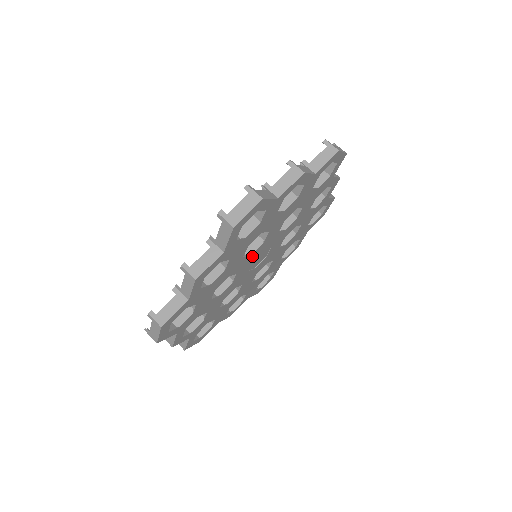
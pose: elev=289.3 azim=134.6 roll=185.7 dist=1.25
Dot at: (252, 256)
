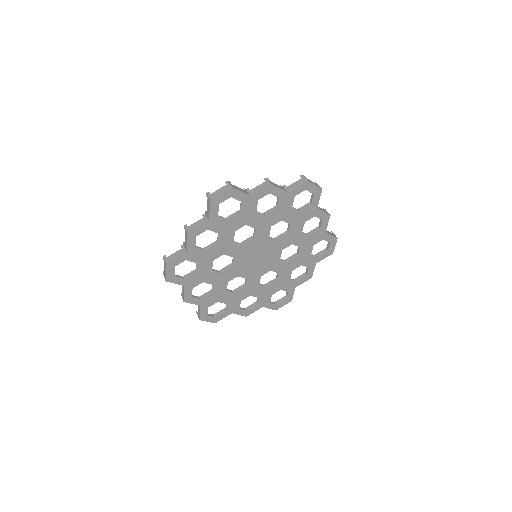
Dot at: (246, 248)
